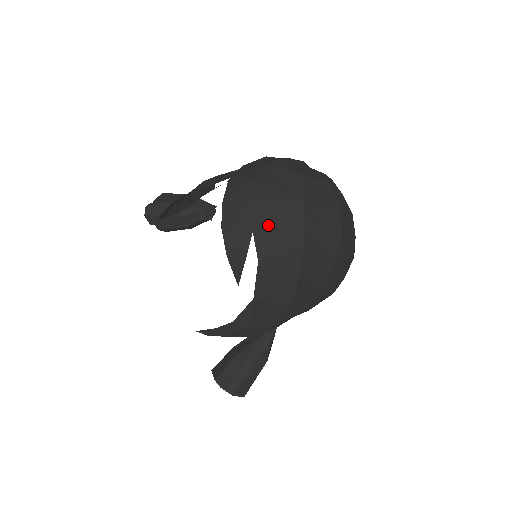
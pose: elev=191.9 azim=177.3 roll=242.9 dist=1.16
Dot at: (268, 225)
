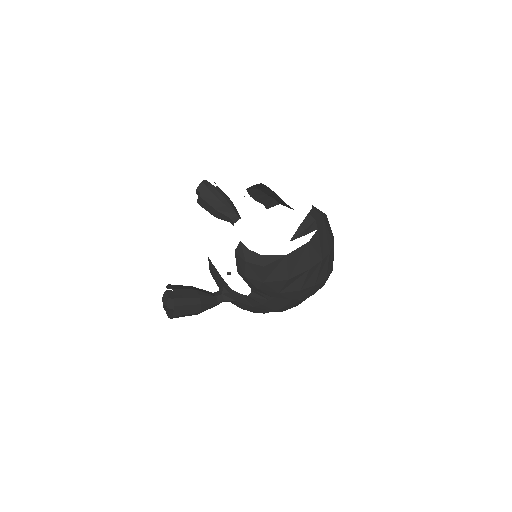
Dot at: (322, 235)
